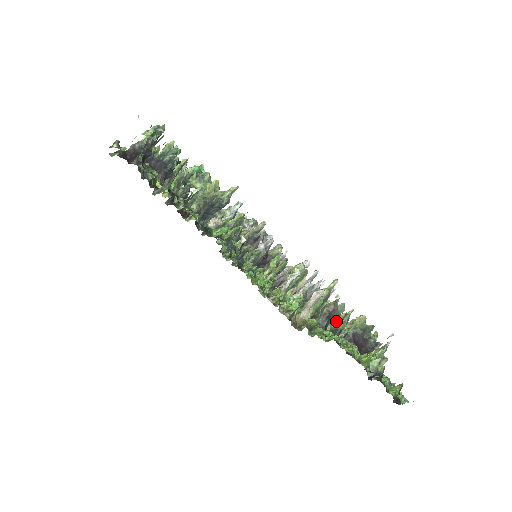
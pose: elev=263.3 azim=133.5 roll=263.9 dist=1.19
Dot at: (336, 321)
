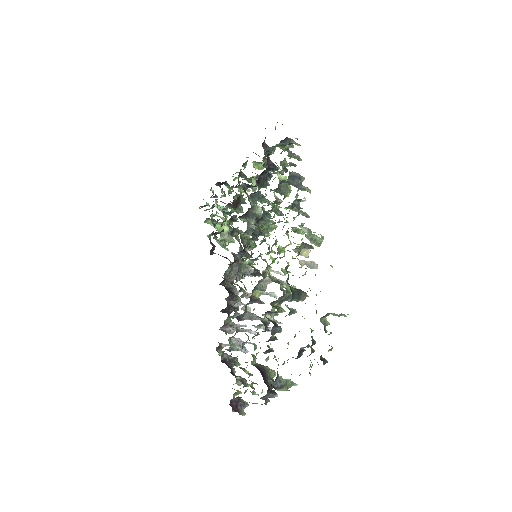
Dot at: (294, 309)
